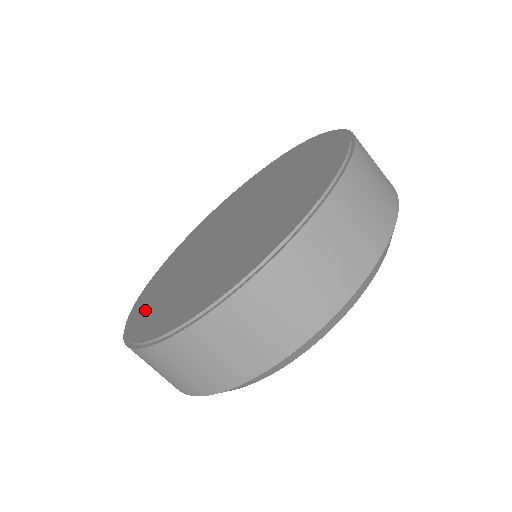
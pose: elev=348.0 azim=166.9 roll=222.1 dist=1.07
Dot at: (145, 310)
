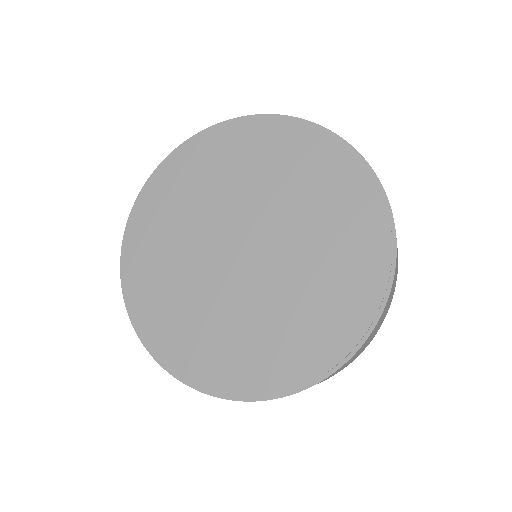
Dot at: (249, 367)
